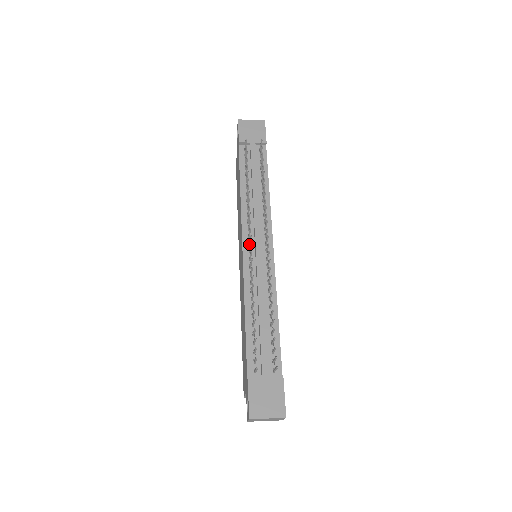
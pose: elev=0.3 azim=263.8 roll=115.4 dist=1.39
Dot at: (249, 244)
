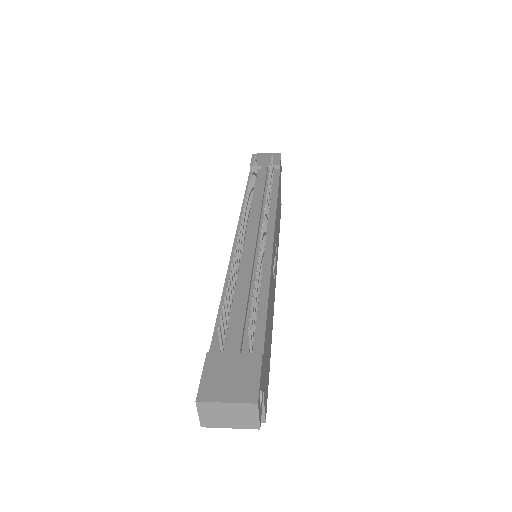
Dot at: (244, 233)
